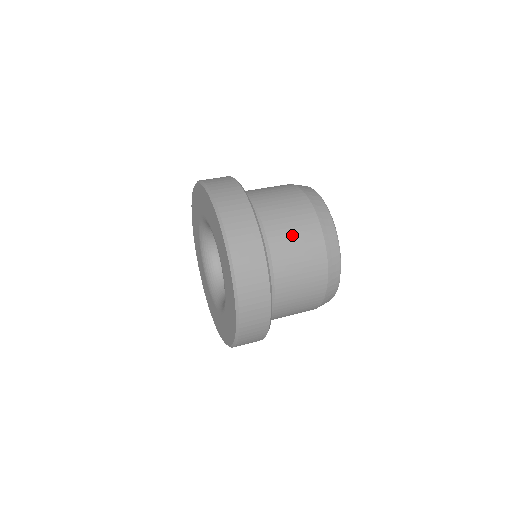
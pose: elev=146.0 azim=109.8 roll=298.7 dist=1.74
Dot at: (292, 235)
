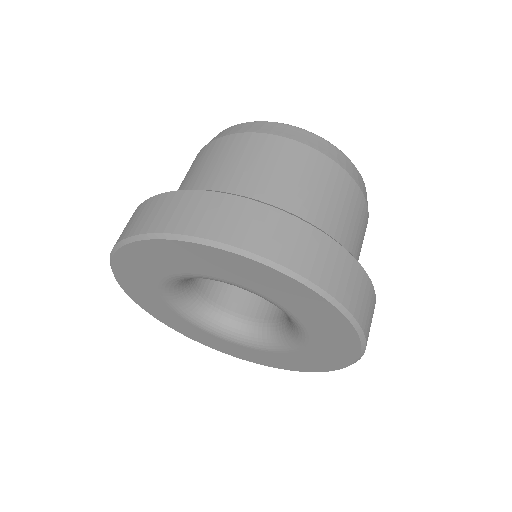
Dot at: (359, 247)
